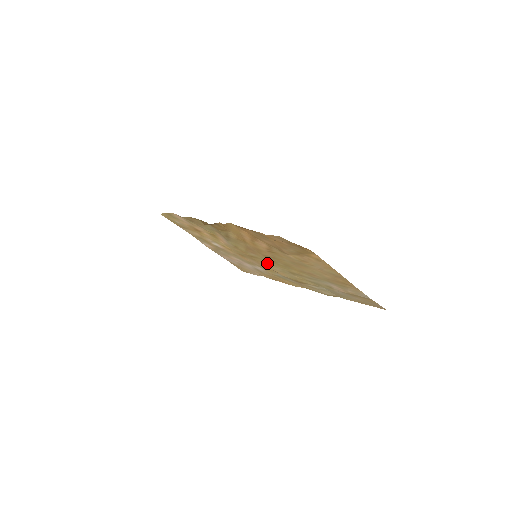
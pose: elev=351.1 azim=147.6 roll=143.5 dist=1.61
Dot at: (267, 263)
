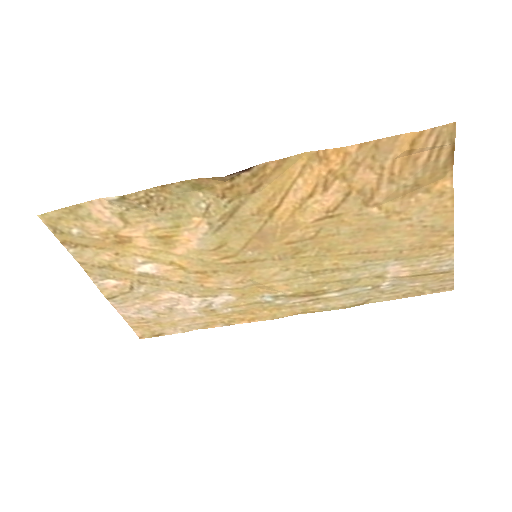
Dot at: (269, 268)
